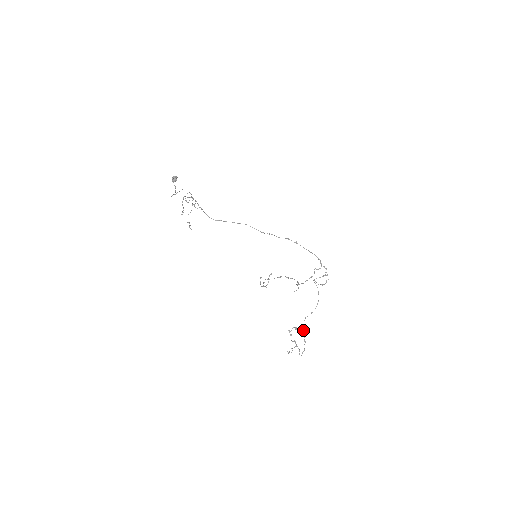
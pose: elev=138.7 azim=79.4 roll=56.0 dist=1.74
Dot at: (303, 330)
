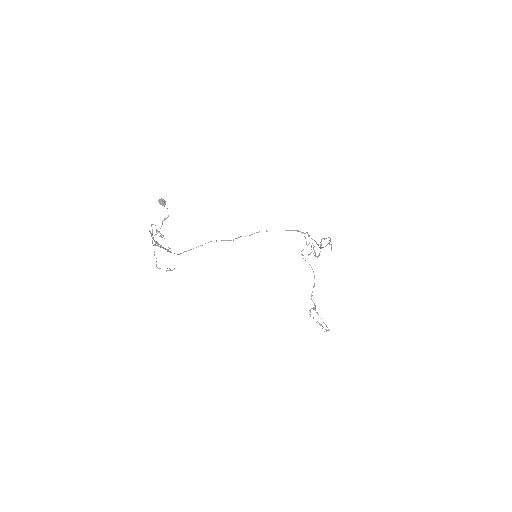
Dot at: occluded
